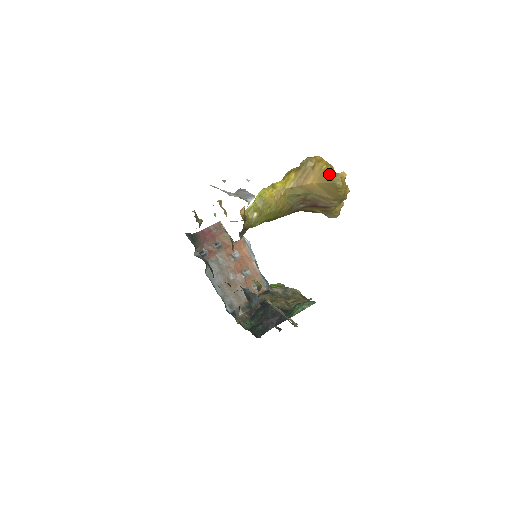
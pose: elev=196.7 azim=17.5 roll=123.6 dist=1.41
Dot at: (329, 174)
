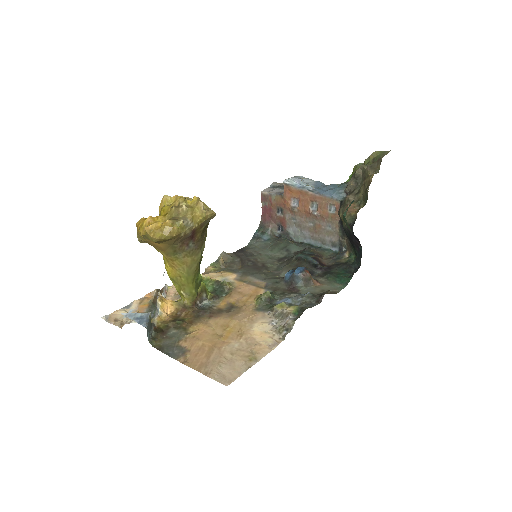
Dot at: occluded
